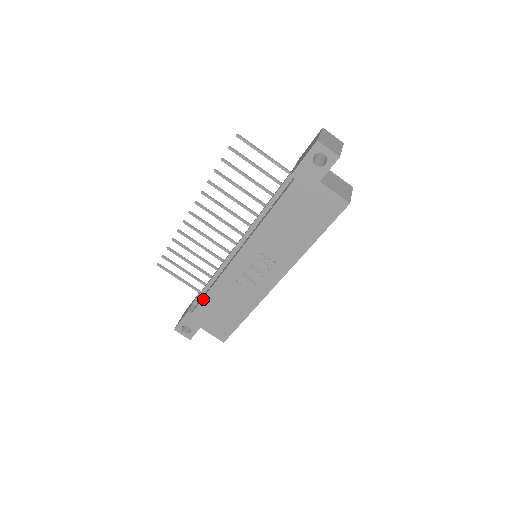
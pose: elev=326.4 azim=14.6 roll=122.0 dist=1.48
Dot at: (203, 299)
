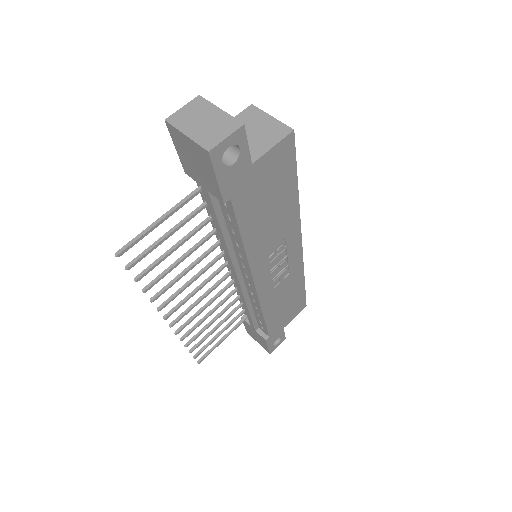
Dot at: (266, 325)
